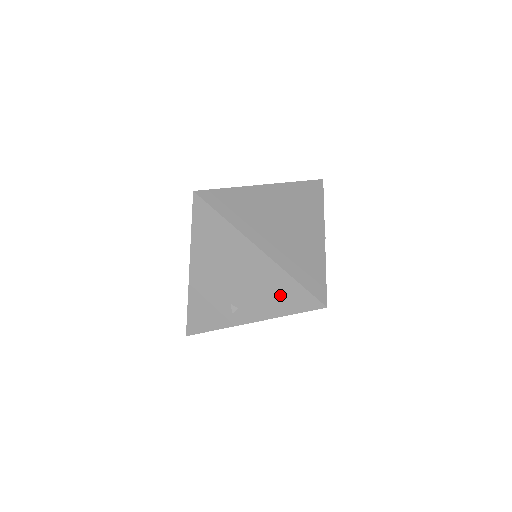
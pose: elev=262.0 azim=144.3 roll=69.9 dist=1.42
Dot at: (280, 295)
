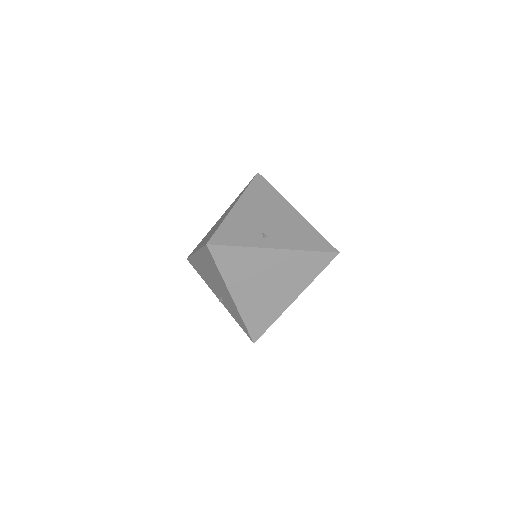
Dot at: (305, 237)
